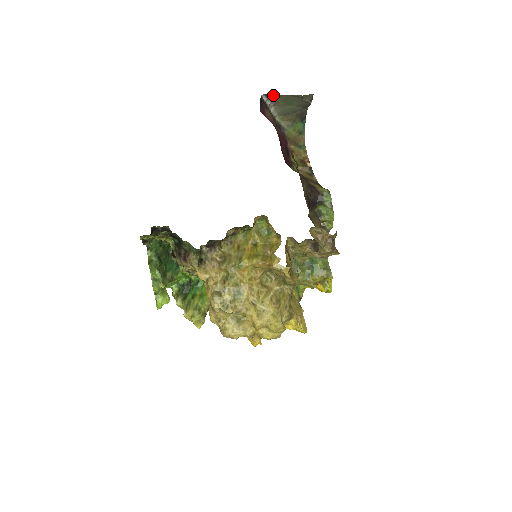
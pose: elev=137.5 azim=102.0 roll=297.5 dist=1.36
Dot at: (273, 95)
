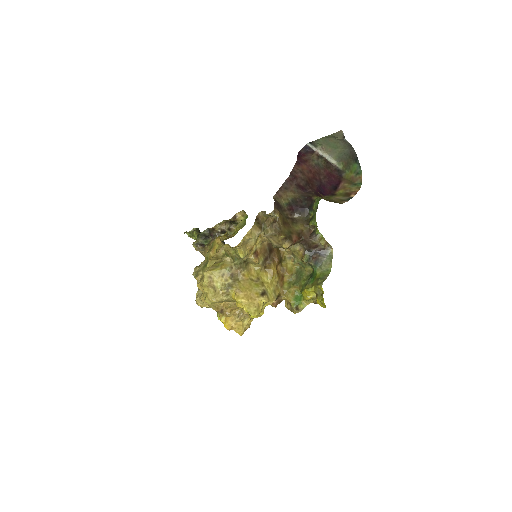
Dot at: (315, 141)
